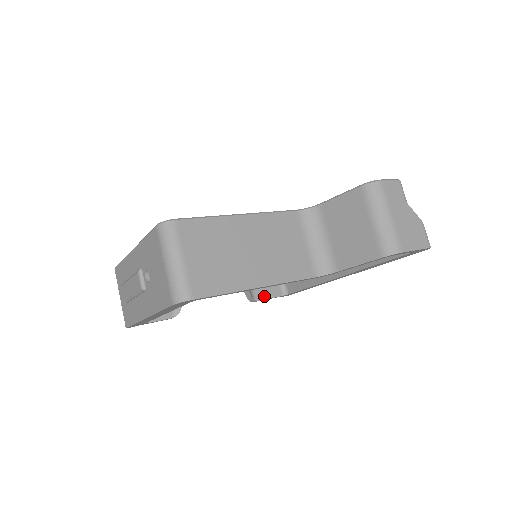
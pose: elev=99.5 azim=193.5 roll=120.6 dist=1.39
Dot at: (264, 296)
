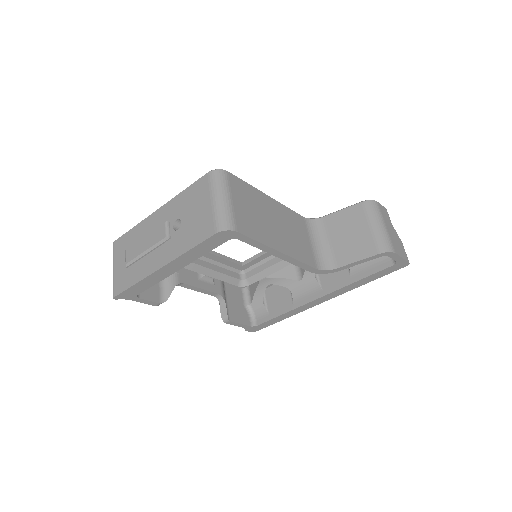
Dot at: (236, 320)
